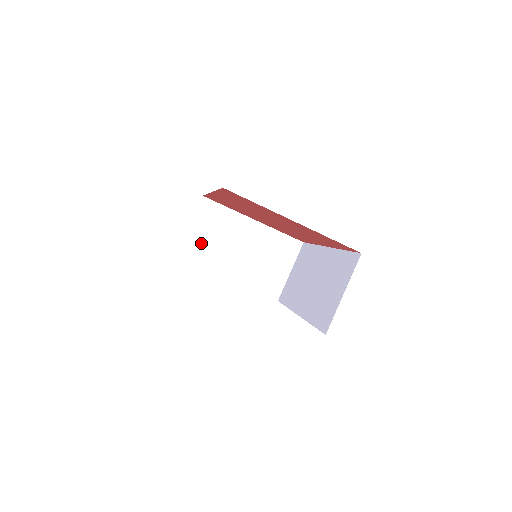
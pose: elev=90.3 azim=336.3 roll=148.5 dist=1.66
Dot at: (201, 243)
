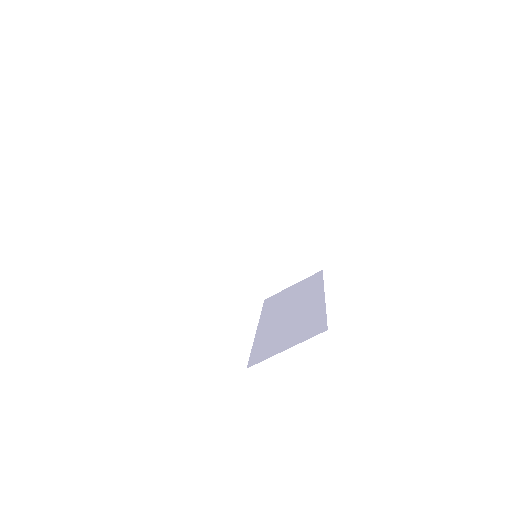
Dot at: (234, 206)
